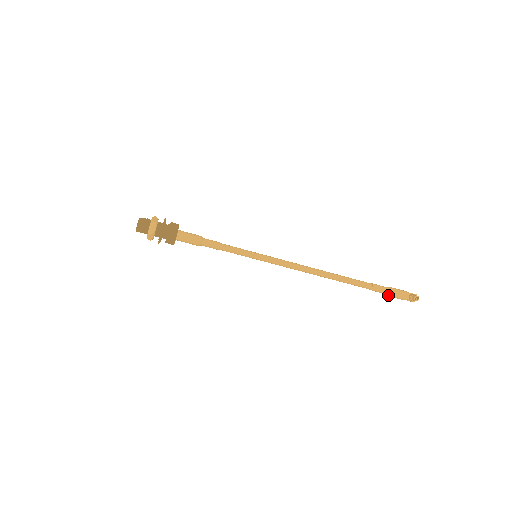
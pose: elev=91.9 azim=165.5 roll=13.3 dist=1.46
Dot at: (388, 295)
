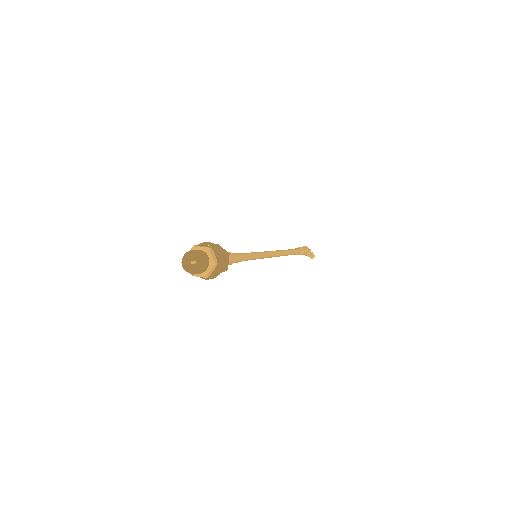
Dot at: occluded
